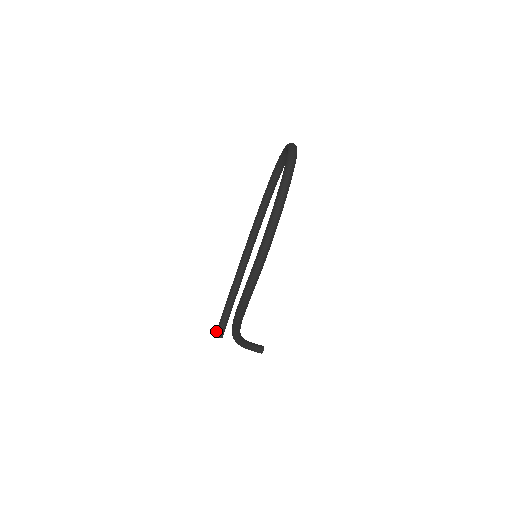
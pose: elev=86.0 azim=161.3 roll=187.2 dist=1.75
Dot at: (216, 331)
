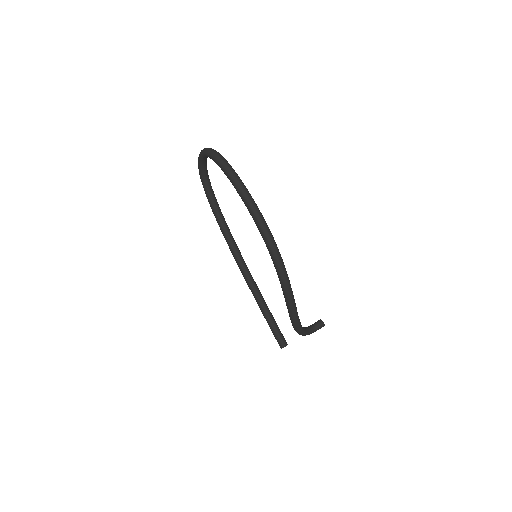
Dot at: occluded
